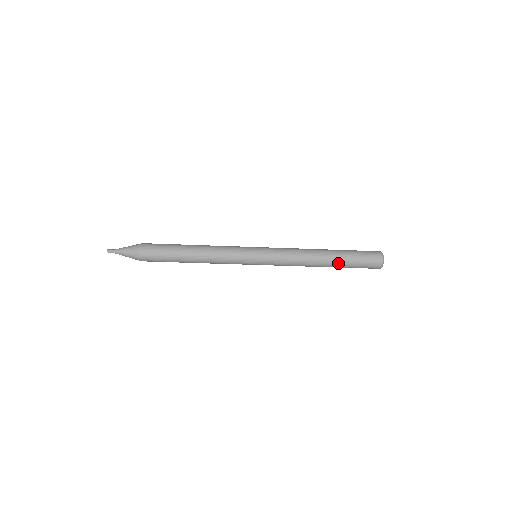
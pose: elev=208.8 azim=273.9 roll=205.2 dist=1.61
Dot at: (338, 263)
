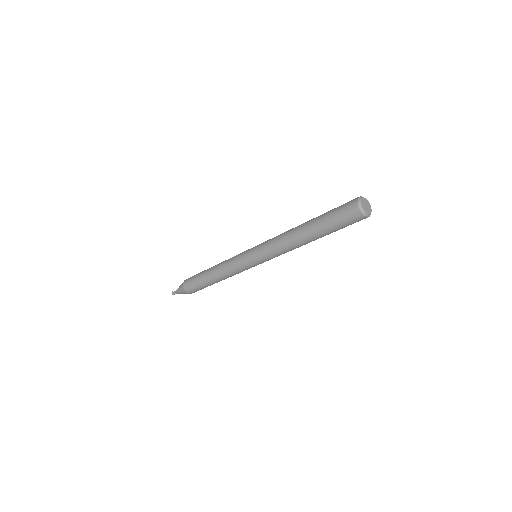
Dot at: (322, 236)
